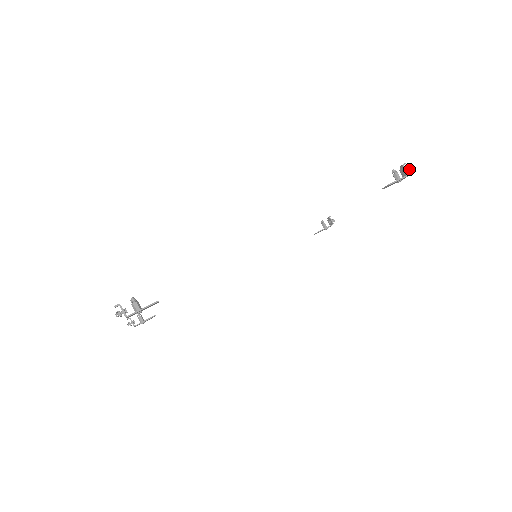
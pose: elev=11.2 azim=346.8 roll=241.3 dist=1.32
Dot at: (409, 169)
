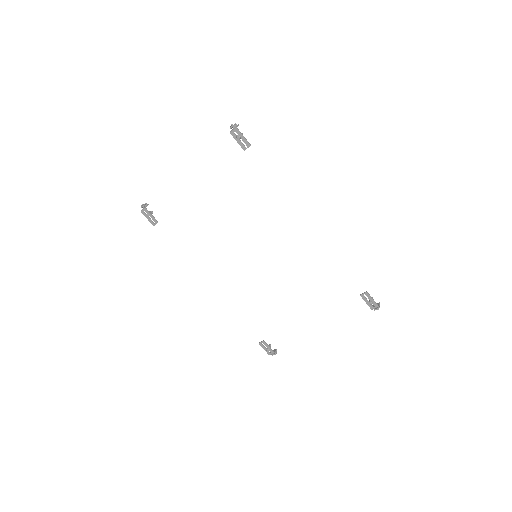
Dot at: occluded
